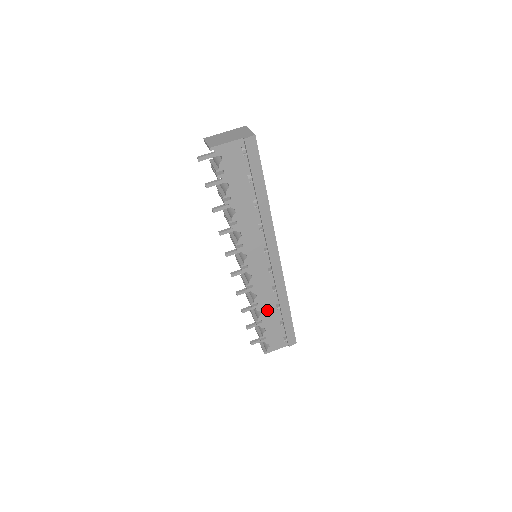
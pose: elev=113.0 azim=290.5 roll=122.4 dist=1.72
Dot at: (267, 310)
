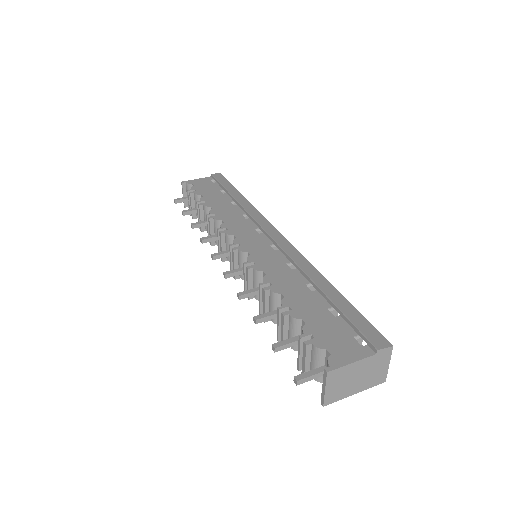
Dot at: (293, 292)
